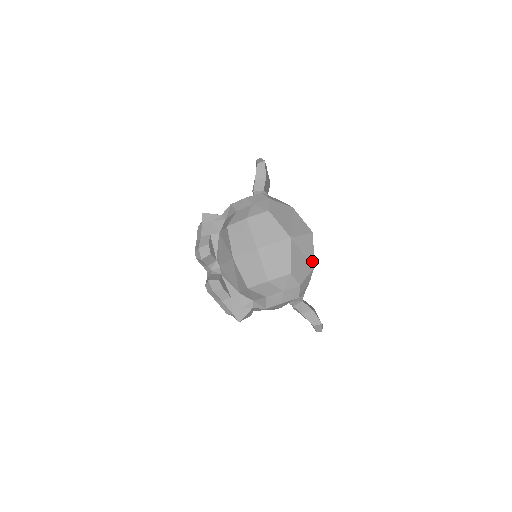
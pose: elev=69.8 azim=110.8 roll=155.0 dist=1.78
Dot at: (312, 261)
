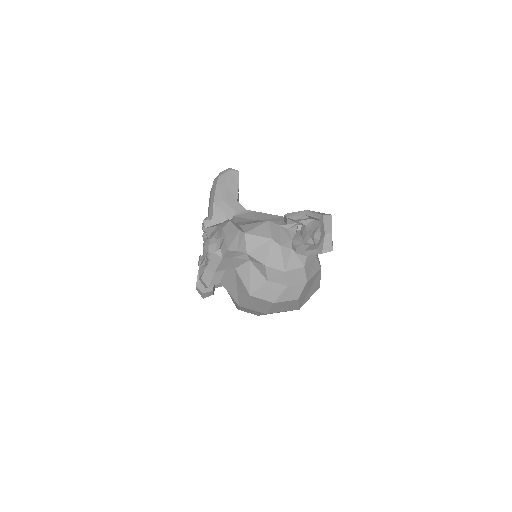
Dot at: occluded
